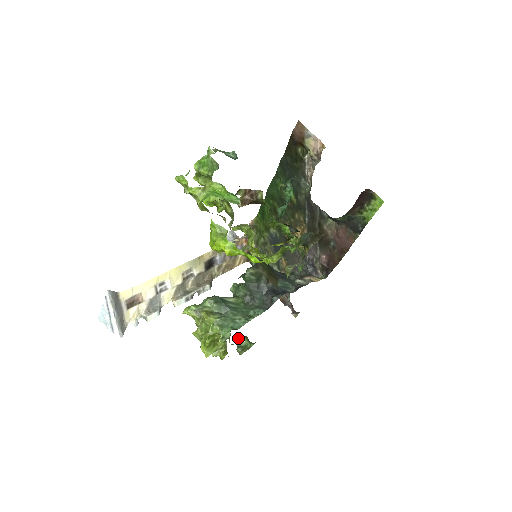
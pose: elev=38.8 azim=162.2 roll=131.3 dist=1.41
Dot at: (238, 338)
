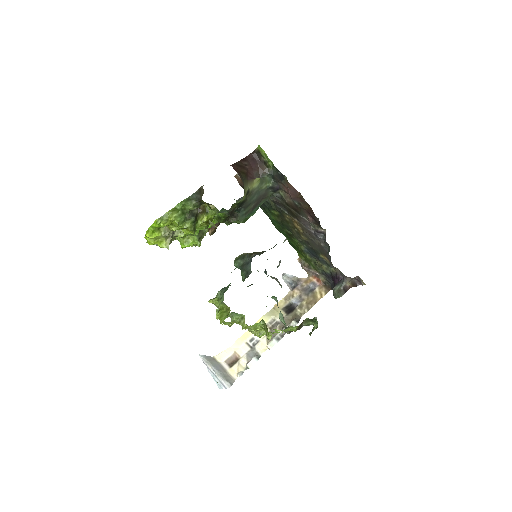
Dot at: (312, 329)
